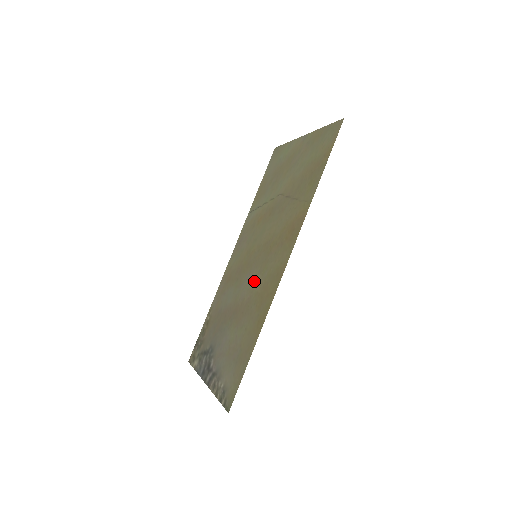
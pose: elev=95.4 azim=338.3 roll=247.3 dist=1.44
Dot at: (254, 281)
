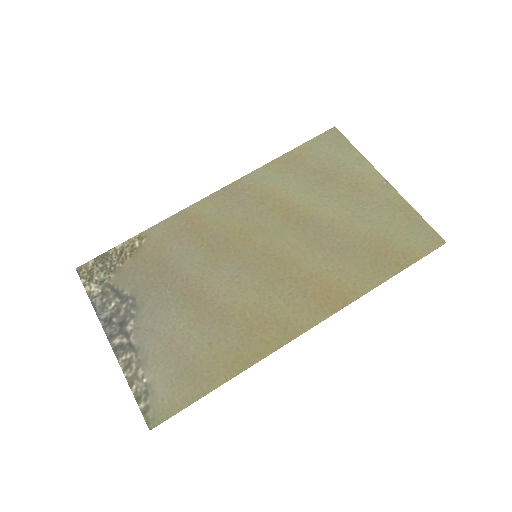
Dot at: (244, 291)
